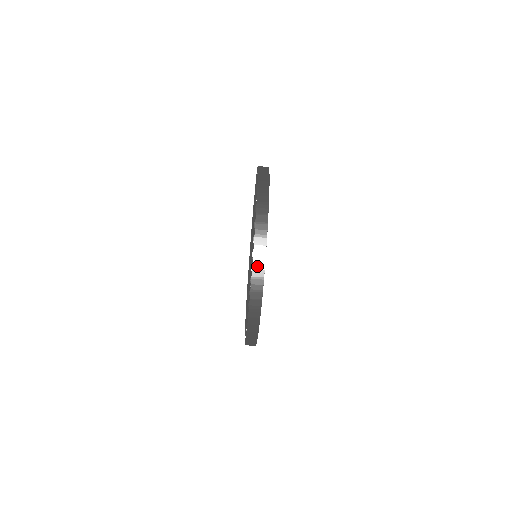
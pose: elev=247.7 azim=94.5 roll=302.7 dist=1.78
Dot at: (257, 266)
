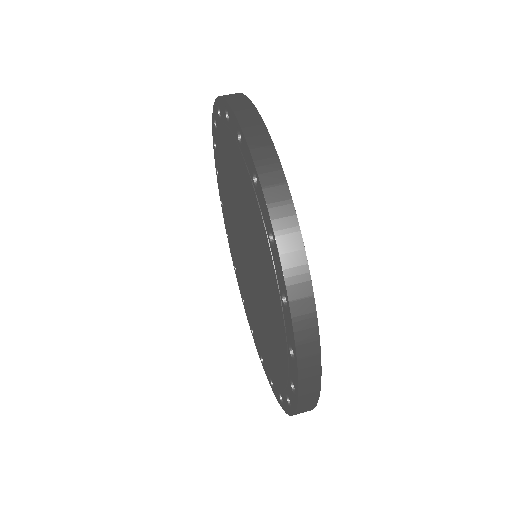
Dot at: (270, 182)
